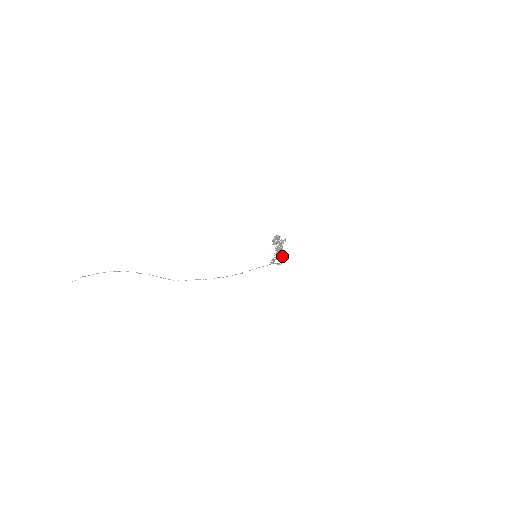
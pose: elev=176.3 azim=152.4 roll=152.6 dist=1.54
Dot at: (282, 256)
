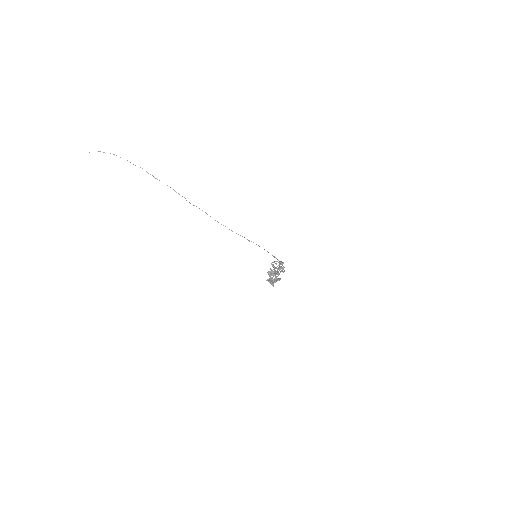
Dot at: (281, 271)
